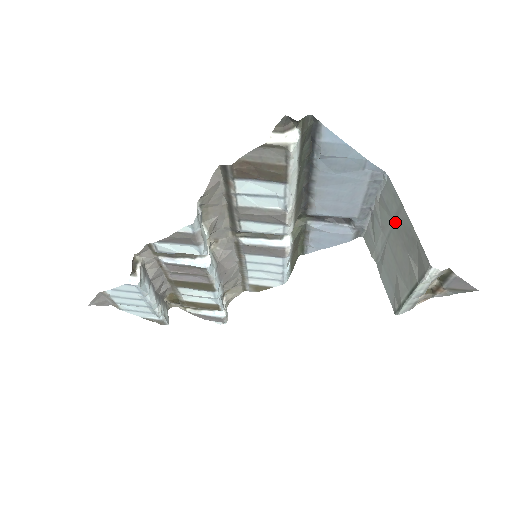
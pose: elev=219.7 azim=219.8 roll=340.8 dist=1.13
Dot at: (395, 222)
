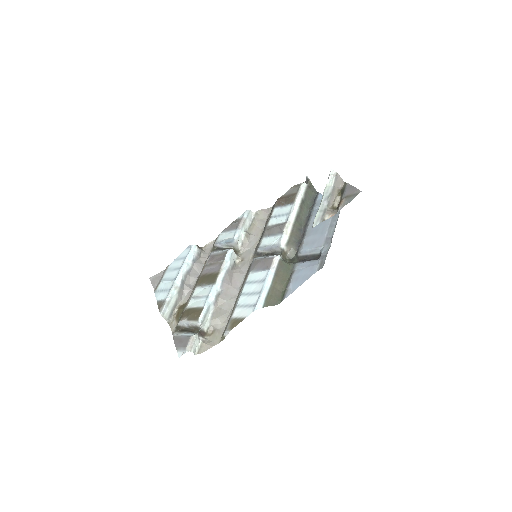
Dot at: occluded
